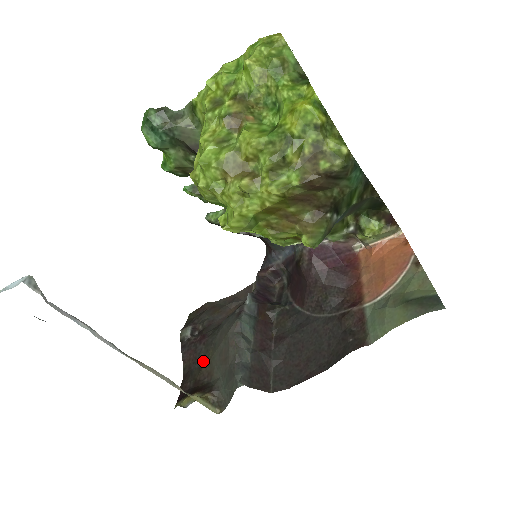
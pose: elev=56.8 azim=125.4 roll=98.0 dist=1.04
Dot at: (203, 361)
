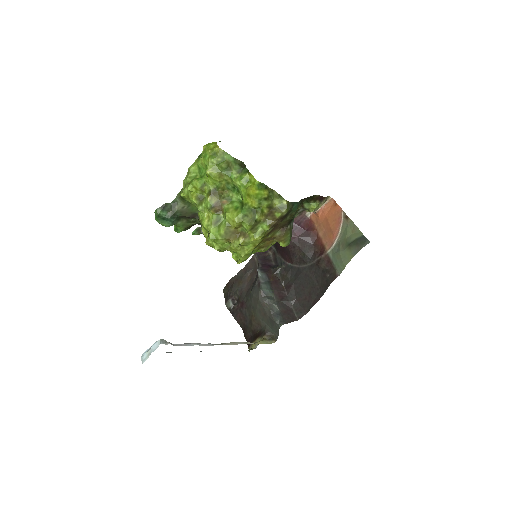
Dot at: (251, 318)
